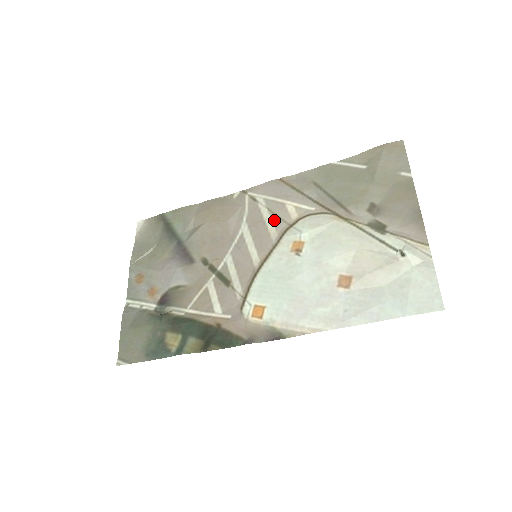
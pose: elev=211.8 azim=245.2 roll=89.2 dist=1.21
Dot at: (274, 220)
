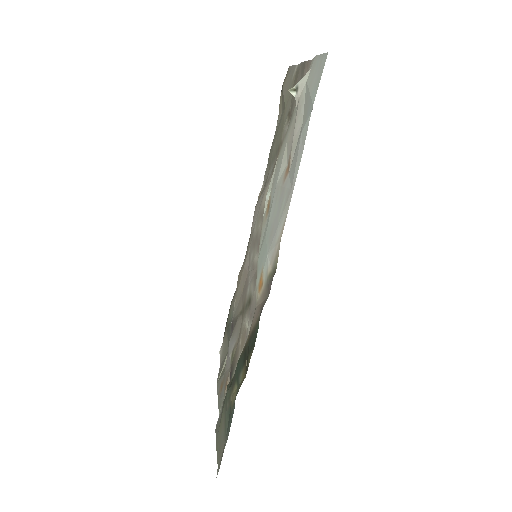
Dot at: (260, 222)
